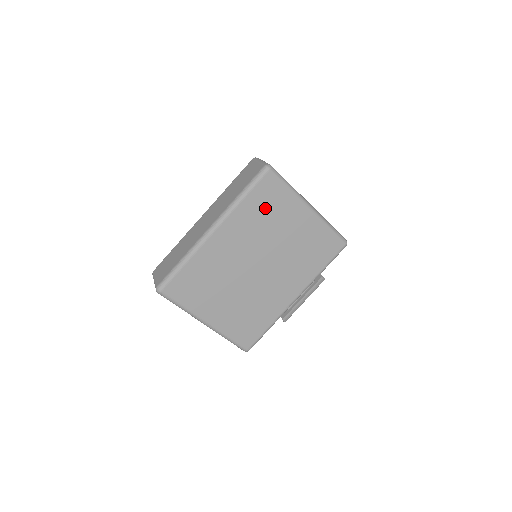
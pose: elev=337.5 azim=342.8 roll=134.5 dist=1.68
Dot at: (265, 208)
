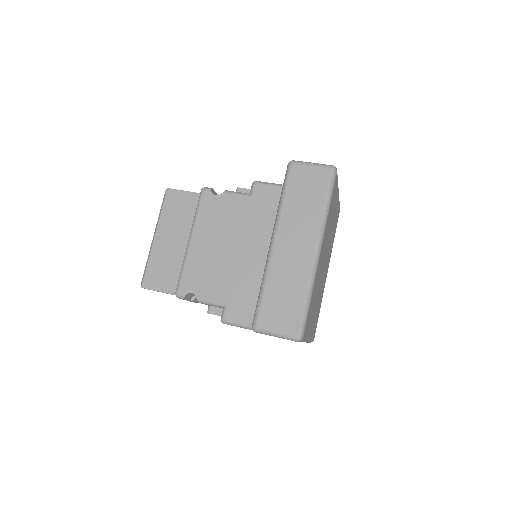
Dot at: (332, 208)
